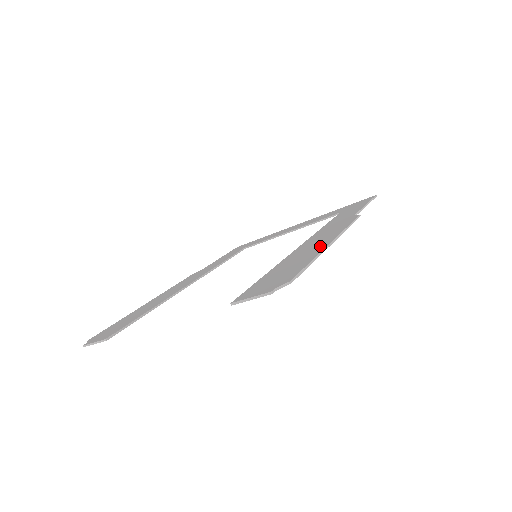
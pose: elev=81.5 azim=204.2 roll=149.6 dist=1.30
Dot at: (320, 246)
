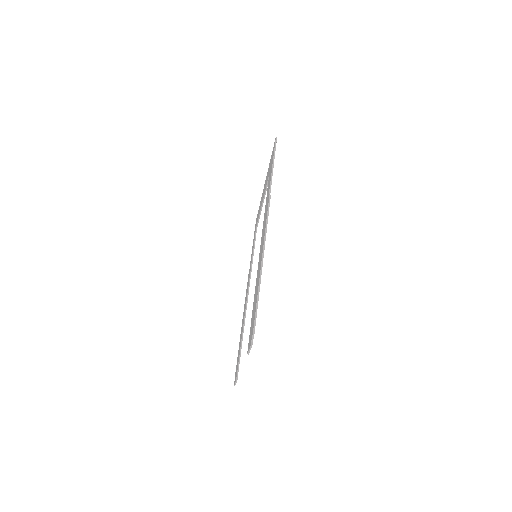
Dot at: (260, 266)
